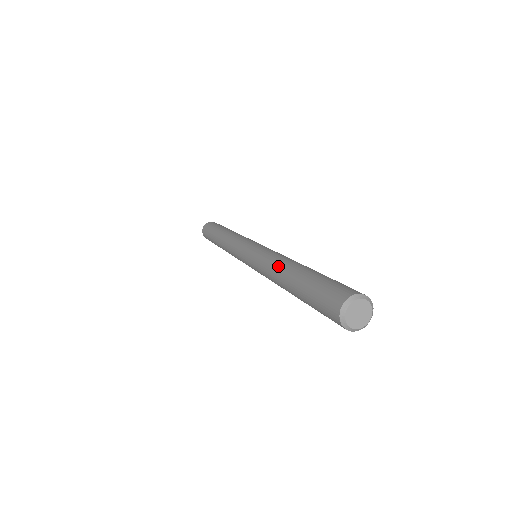
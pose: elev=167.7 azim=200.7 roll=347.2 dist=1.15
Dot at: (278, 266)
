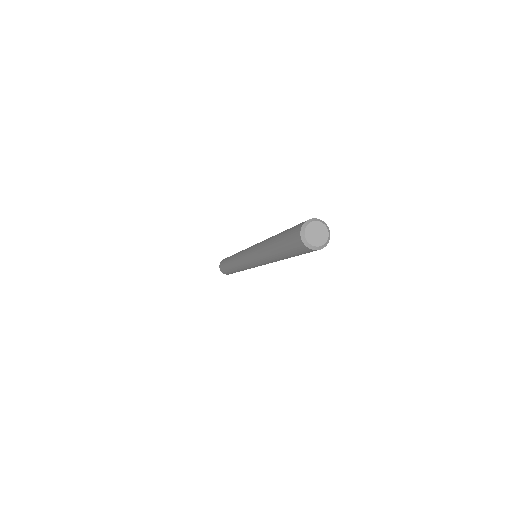
Dot at: (267, 239)
